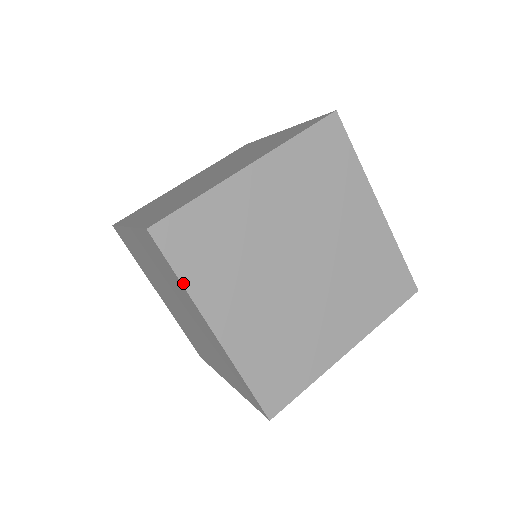
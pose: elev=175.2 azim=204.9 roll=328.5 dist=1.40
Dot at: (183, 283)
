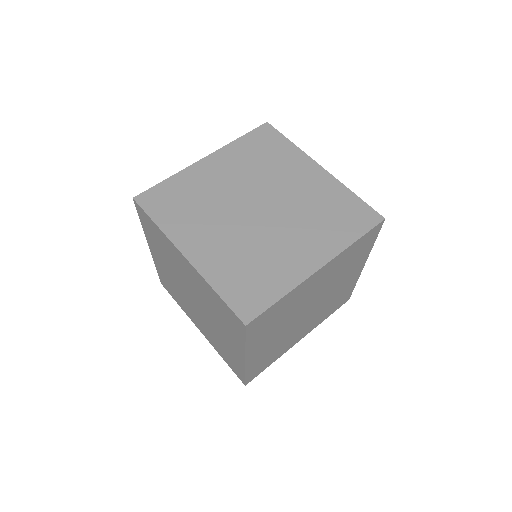
Dot at: (159, 226)
